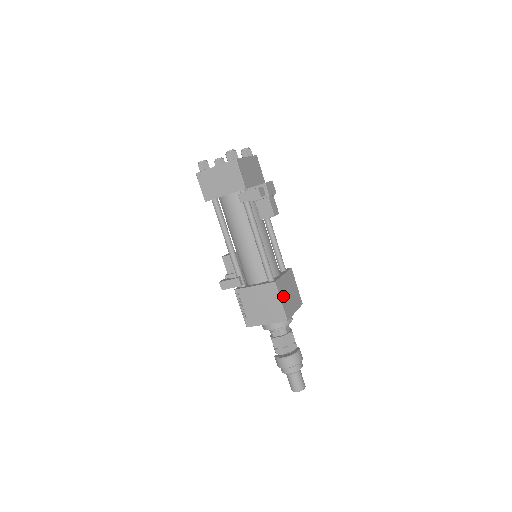
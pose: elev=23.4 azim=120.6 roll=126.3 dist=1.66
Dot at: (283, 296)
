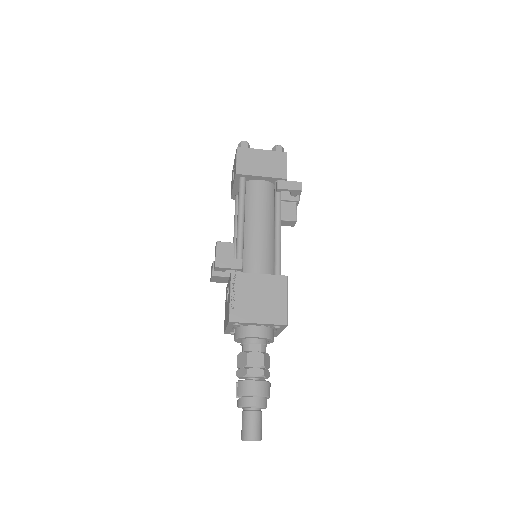
Dot at: occluded
